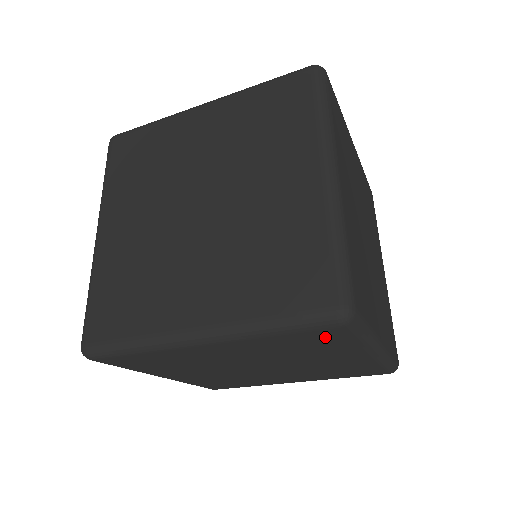
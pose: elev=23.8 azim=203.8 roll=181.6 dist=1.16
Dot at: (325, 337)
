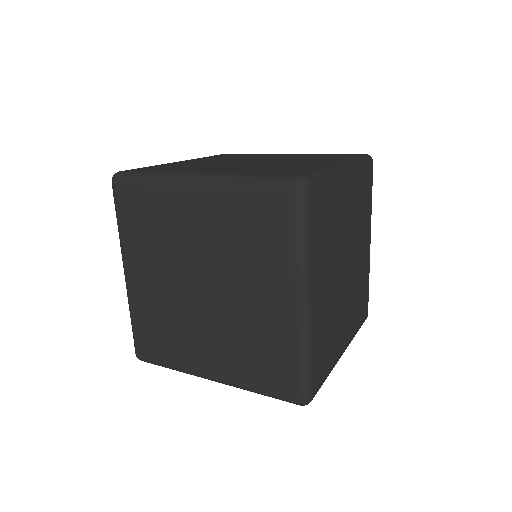
Dot at: (277, 213)
